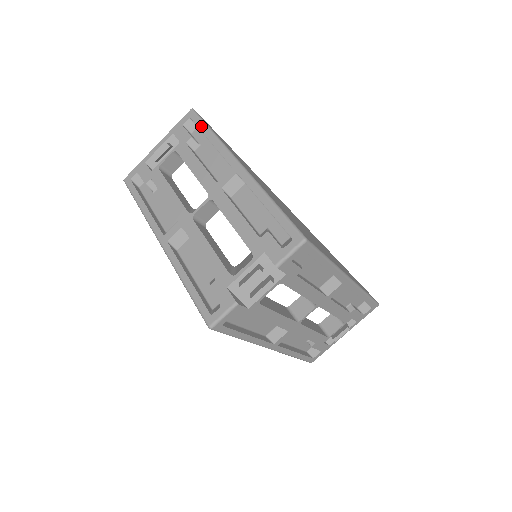
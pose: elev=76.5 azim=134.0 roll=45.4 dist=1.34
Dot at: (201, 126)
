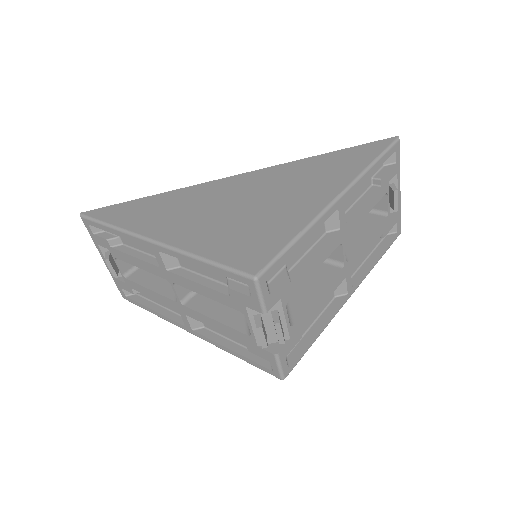
Dot at: (100, 227)
